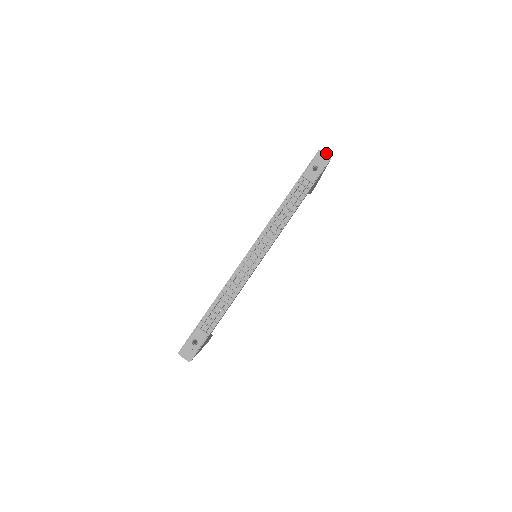
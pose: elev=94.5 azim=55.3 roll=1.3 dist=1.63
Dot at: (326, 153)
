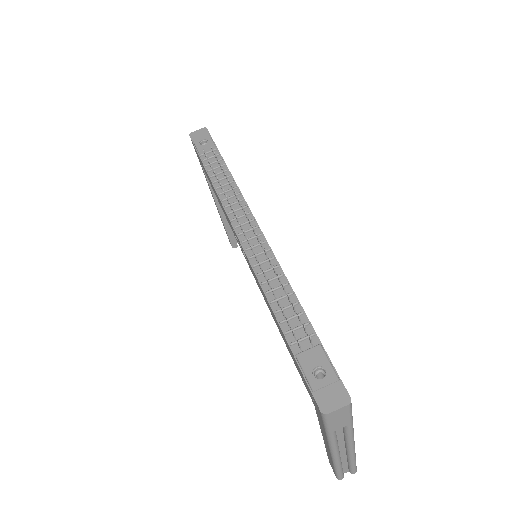
Dot at: (197, 130)
